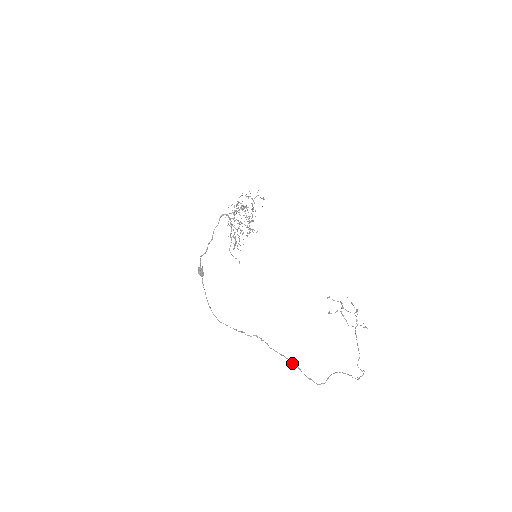
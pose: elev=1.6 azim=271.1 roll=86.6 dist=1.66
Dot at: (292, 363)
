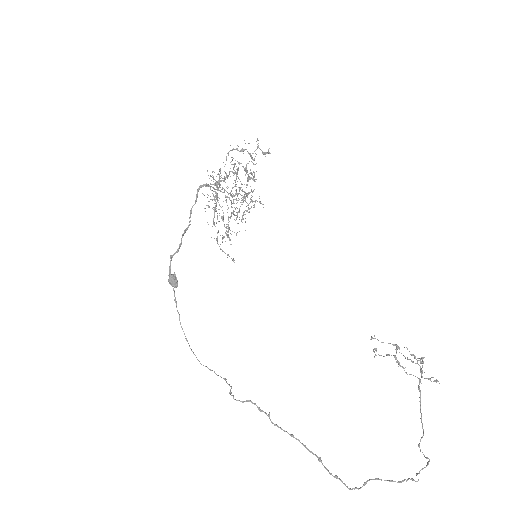
Dot at: (307, 449)
